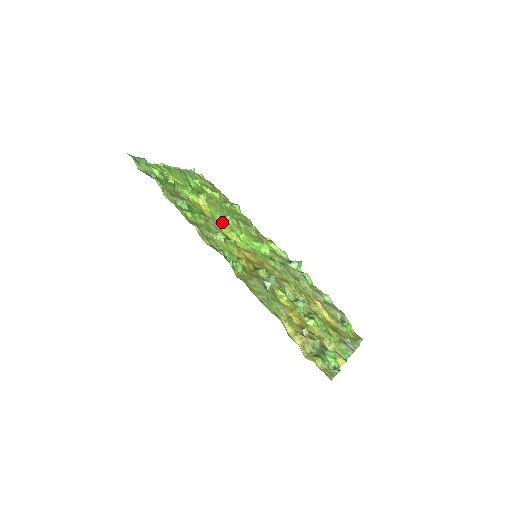
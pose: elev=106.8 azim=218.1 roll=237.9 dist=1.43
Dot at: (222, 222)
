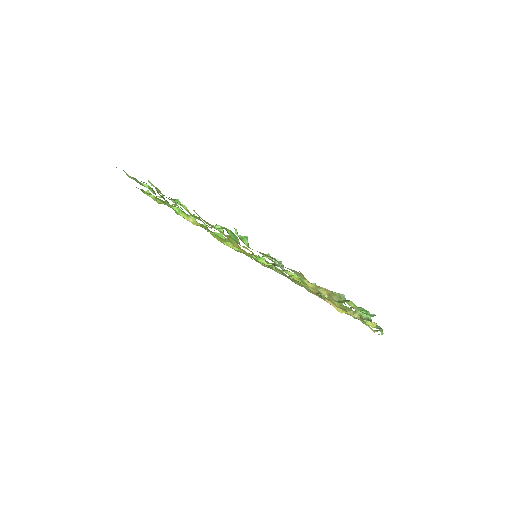
Dot at: (215, 235)
